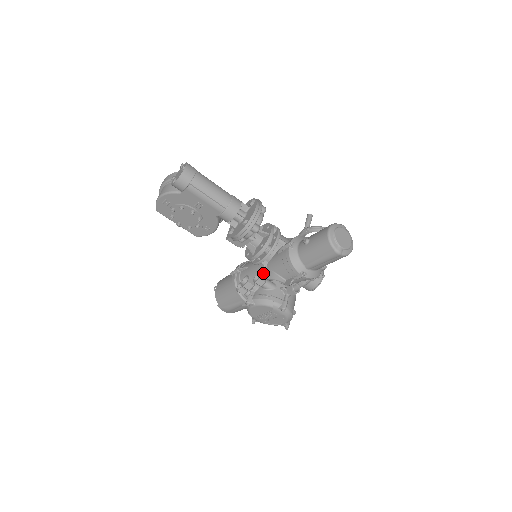
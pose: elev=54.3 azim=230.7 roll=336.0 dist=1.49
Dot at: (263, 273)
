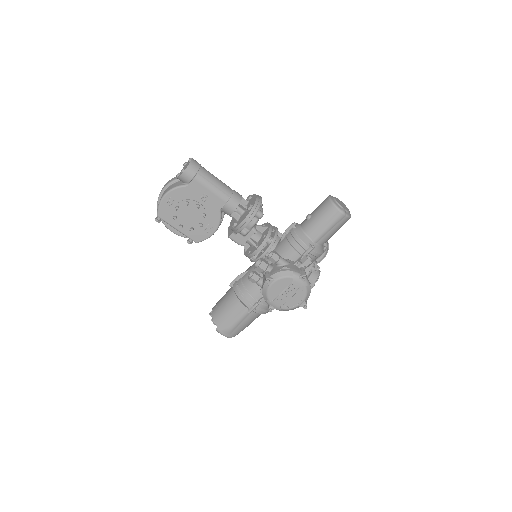
Dot at: occluded
